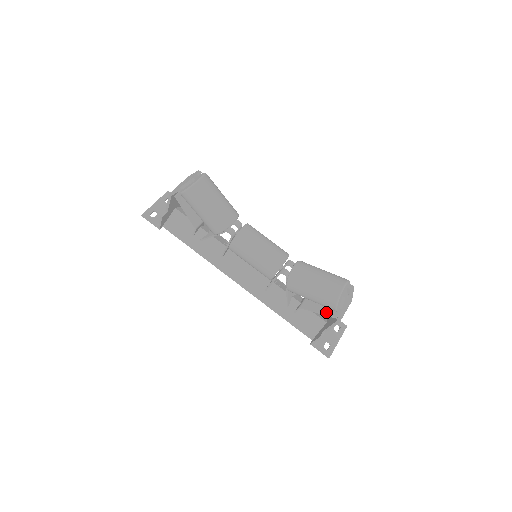
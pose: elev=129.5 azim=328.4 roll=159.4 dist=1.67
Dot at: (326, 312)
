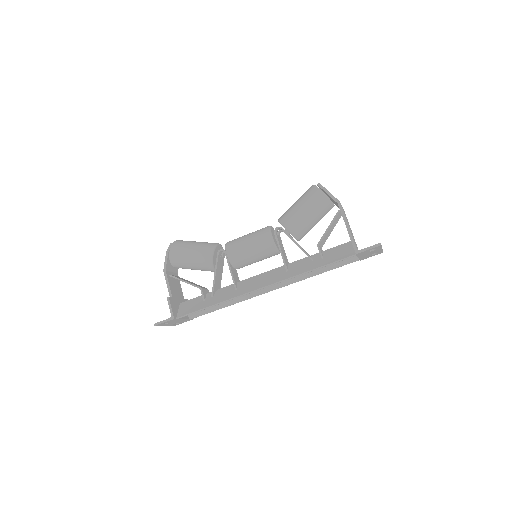
Dot at: (332, 220)
